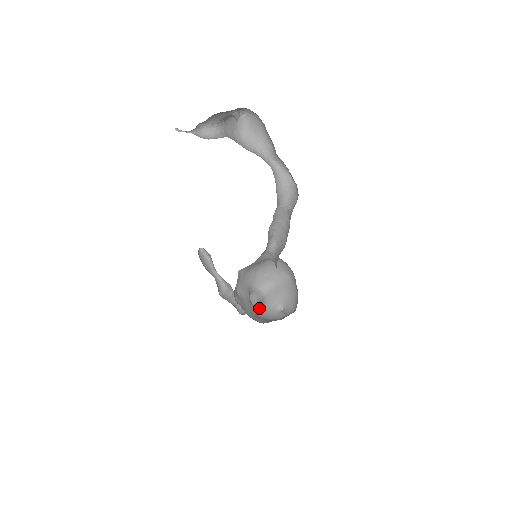
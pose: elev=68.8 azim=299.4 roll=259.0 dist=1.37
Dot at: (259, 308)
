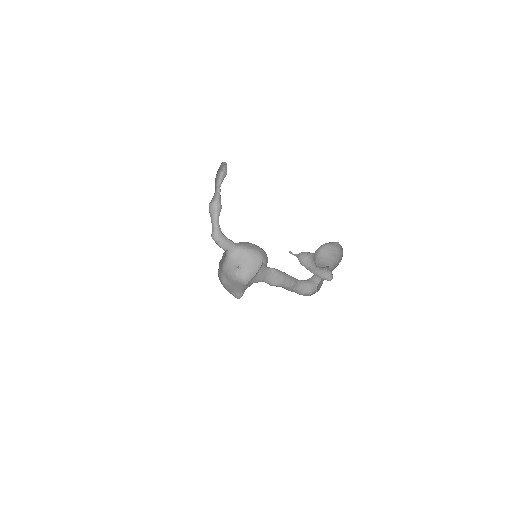
Dot at: (227, 258)
